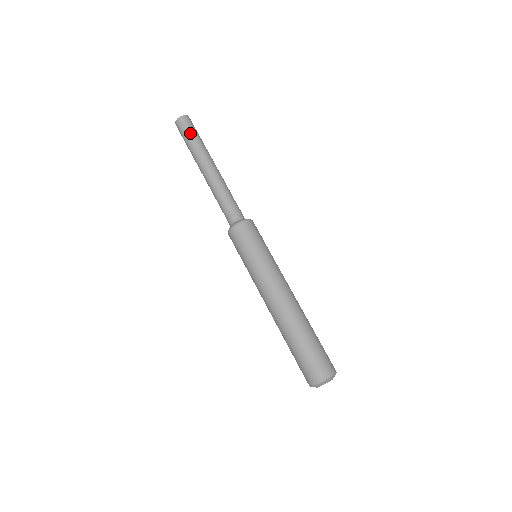
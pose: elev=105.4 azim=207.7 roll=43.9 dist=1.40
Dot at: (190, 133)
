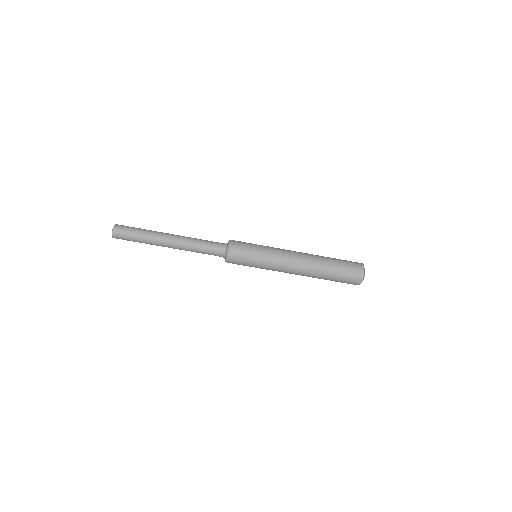
Dot at: (132, 237)
